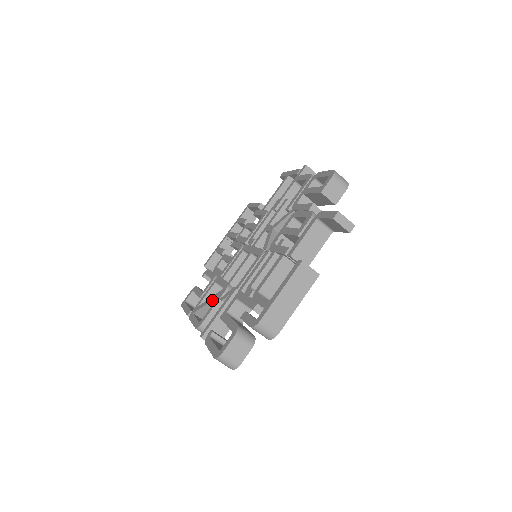
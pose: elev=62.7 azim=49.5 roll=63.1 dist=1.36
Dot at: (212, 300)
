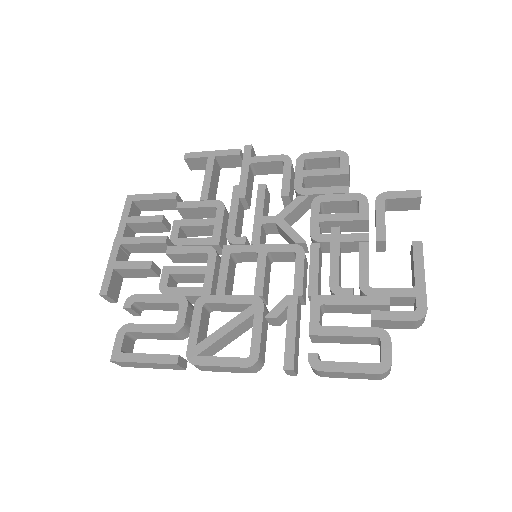
Dot at: (239, 325)
